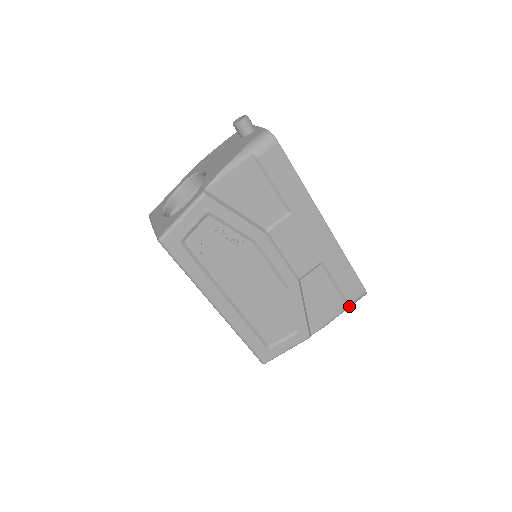
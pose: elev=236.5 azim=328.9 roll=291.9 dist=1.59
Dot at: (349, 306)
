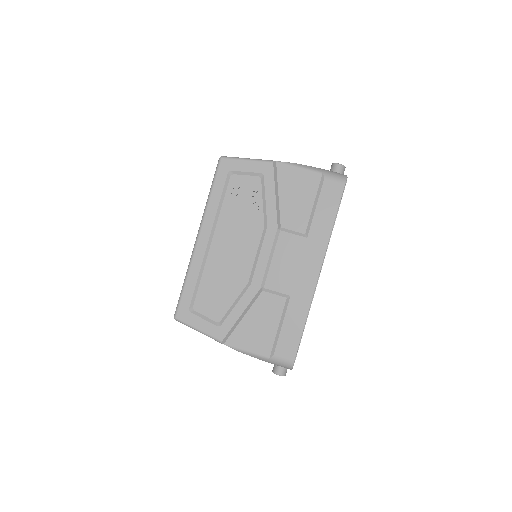
Dot at: (271, 358)
